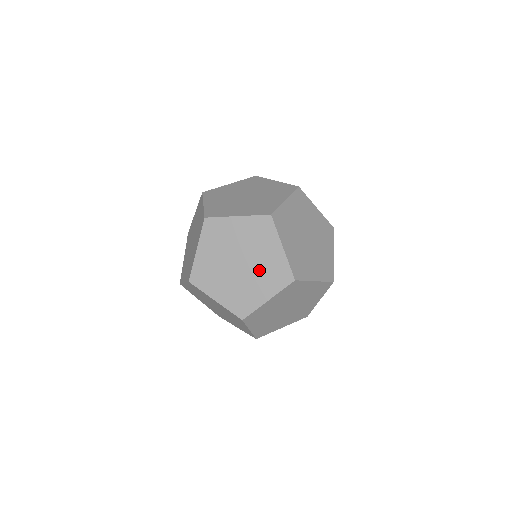
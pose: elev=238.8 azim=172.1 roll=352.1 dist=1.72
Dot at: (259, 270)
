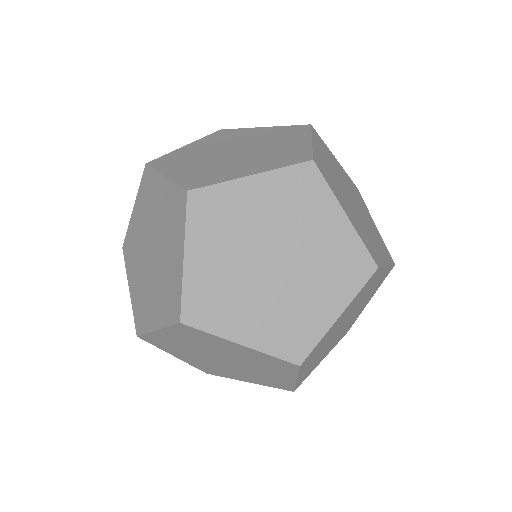
Dot at: (312, 266)
